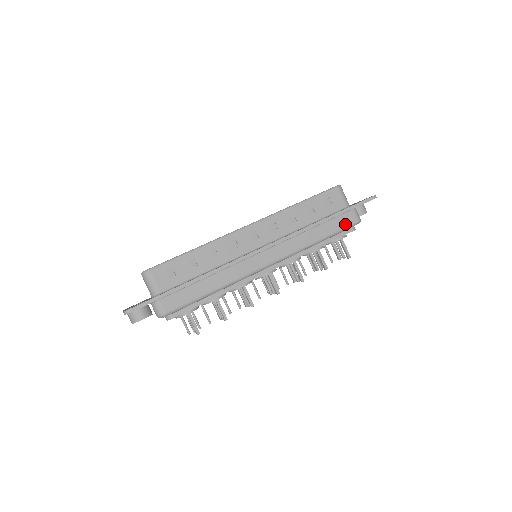
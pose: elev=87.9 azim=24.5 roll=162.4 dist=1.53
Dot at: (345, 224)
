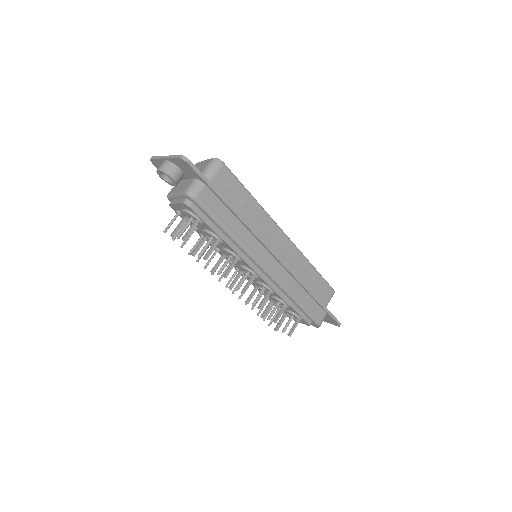
Dot at: (315, 314)
